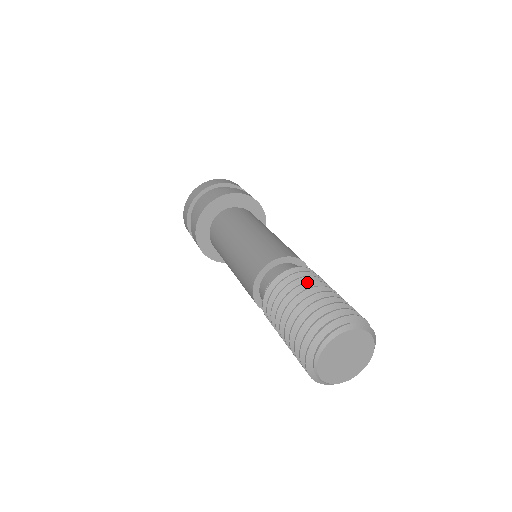
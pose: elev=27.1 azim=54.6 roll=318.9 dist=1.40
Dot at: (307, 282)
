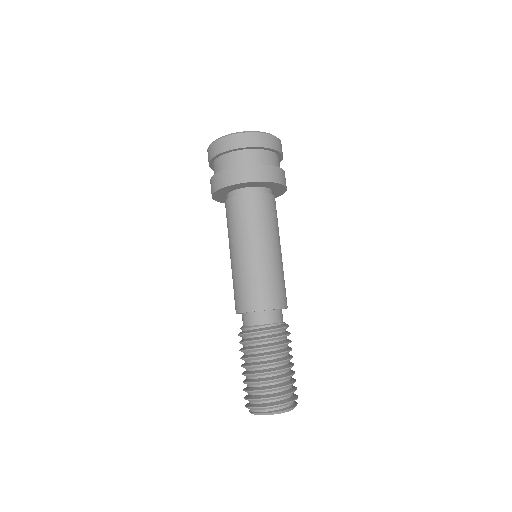
Dot at: (275, 354)
